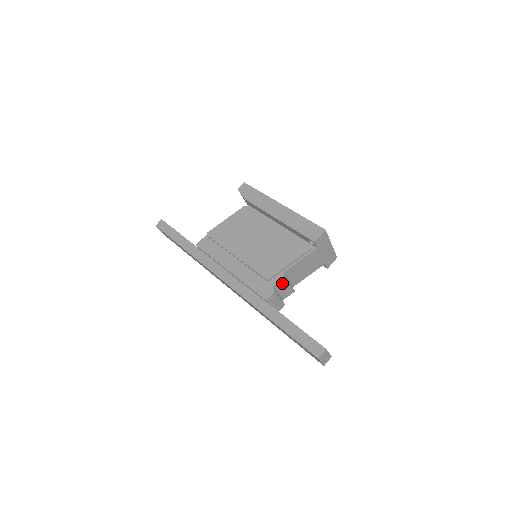
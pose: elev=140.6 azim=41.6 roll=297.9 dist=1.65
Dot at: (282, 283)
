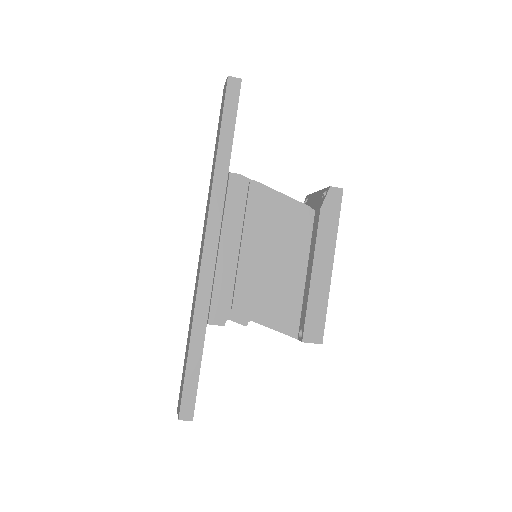
Dot at: occluded
